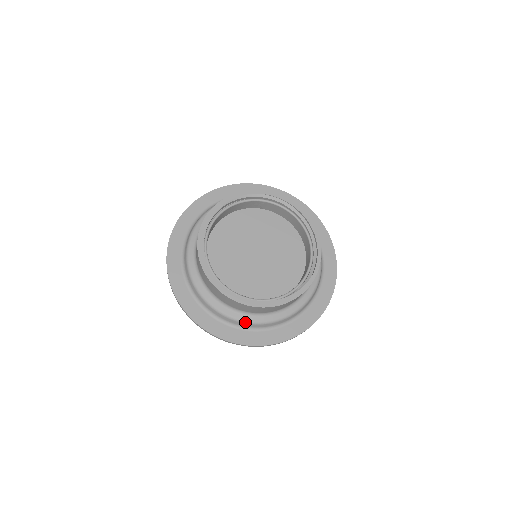
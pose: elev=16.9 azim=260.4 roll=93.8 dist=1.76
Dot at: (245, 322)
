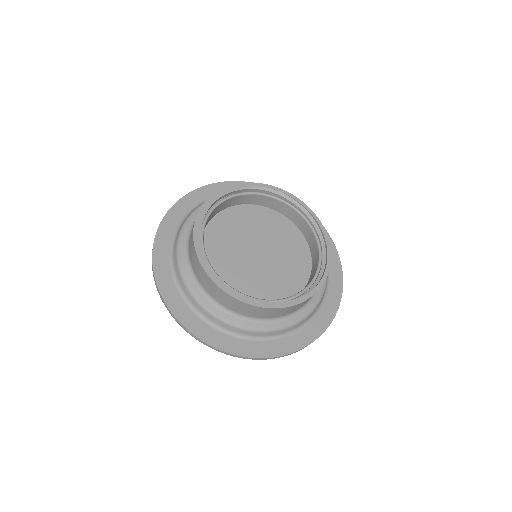
Dot at: (228, 323)
